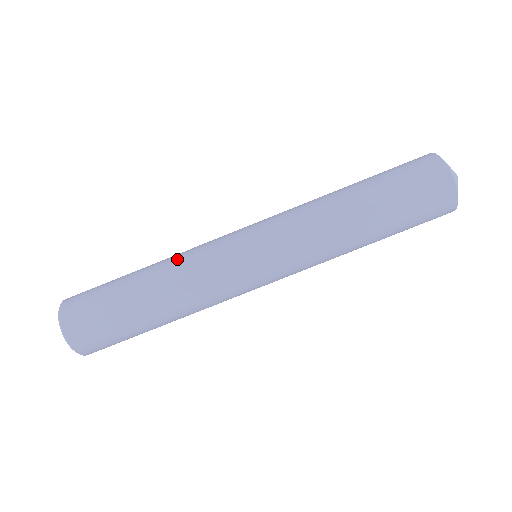
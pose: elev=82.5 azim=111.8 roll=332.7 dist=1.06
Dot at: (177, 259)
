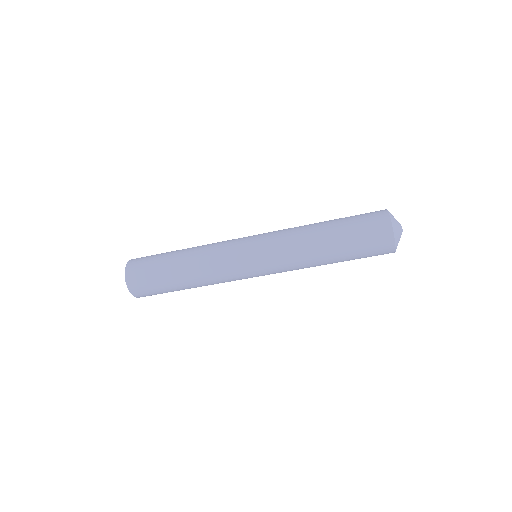
Dot at: (203, 257)
